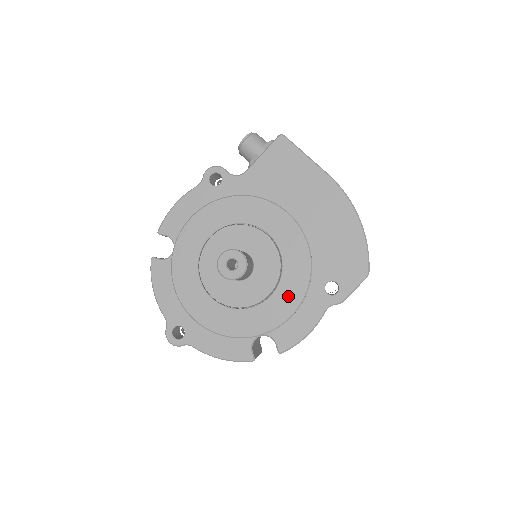
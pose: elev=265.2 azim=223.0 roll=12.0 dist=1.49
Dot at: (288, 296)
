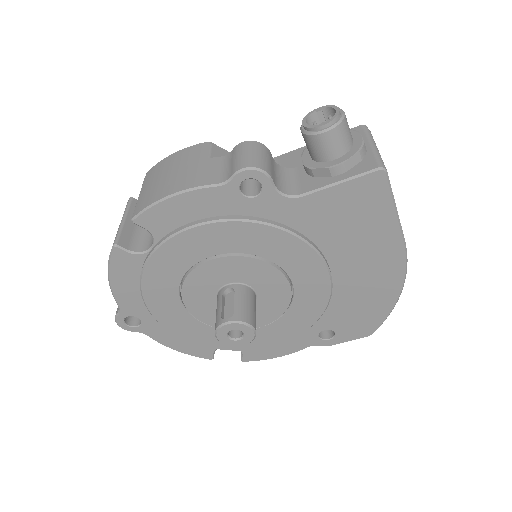
Dot at: (278, 333)
